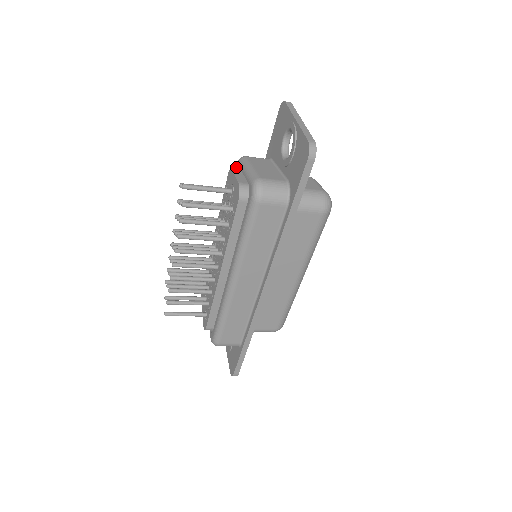
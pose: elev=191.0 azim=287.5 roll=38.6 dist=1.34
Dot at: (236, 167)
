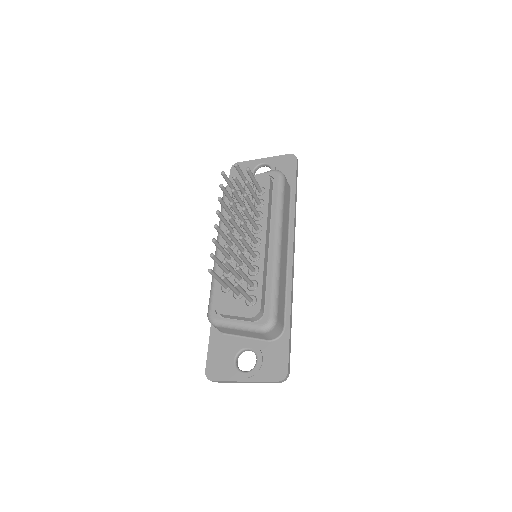
Dot at: (228, 188)
